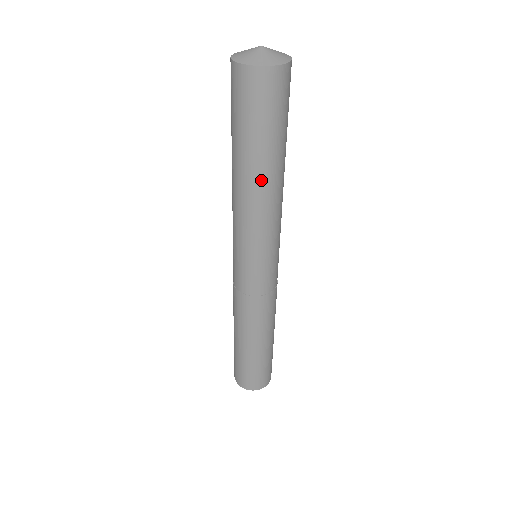
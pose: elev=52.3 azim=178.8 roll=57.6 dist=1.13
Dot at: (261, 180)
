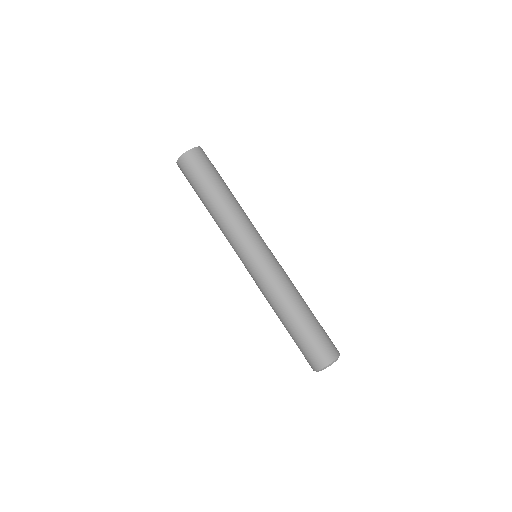
Dot at: (211, 207)
